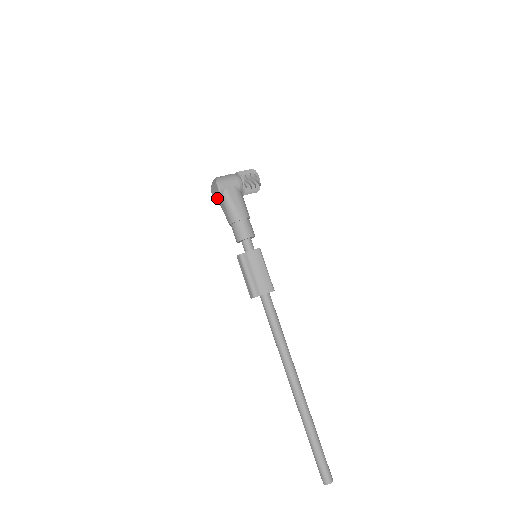
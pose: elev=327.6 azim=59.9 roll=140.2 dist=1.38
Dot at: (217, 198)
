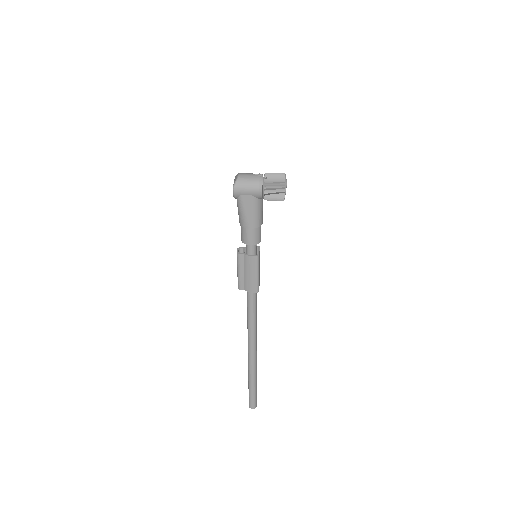
Dot at: occluded
